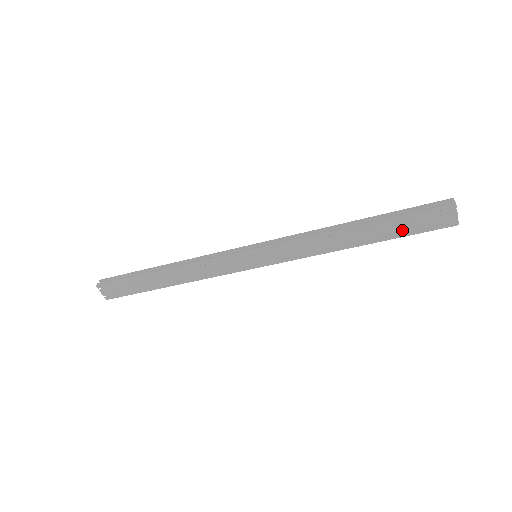
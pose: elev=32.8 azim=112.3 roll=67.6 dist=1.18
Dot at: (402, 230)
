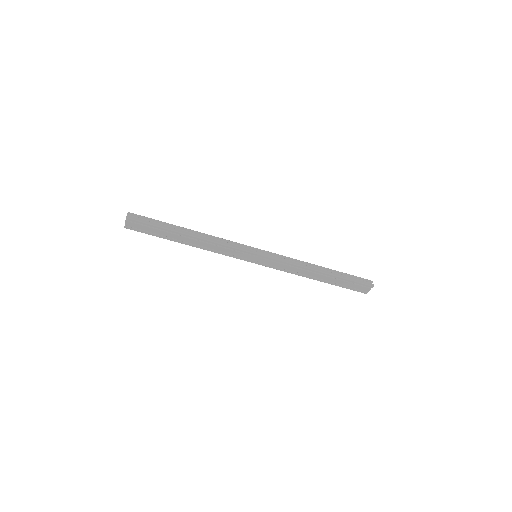
Dot at: (342, 284)
